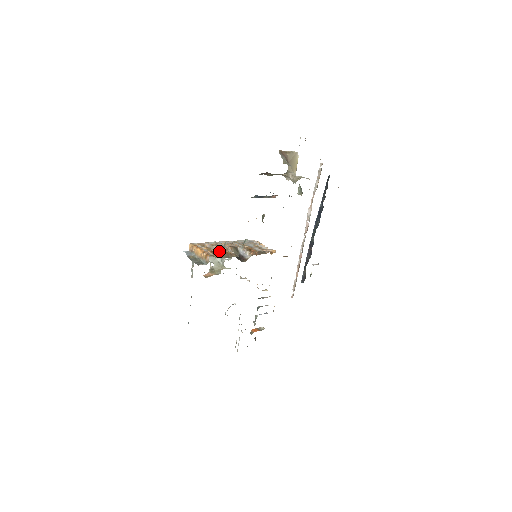
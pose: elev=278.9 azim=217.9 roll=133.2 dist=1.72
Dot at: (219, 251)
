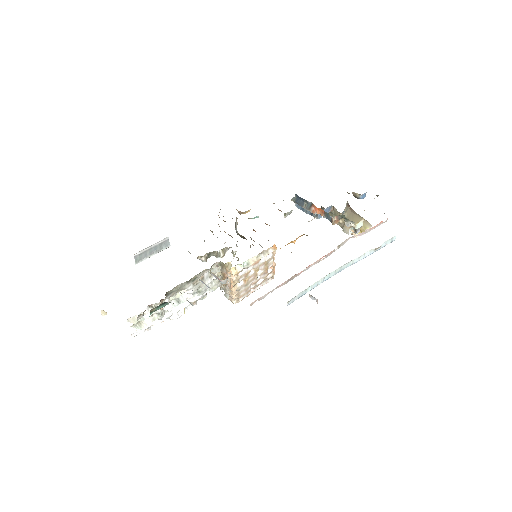
Dot at: occluded
